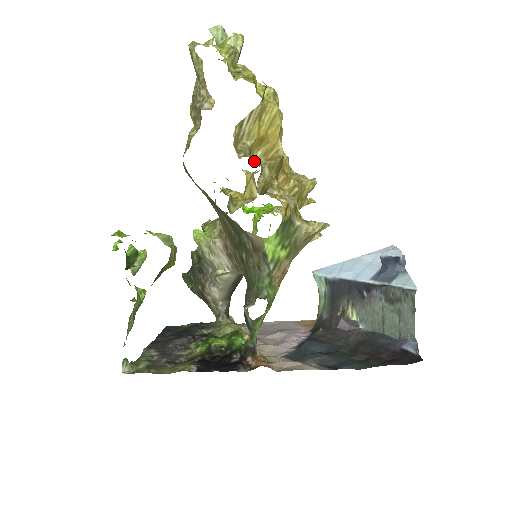
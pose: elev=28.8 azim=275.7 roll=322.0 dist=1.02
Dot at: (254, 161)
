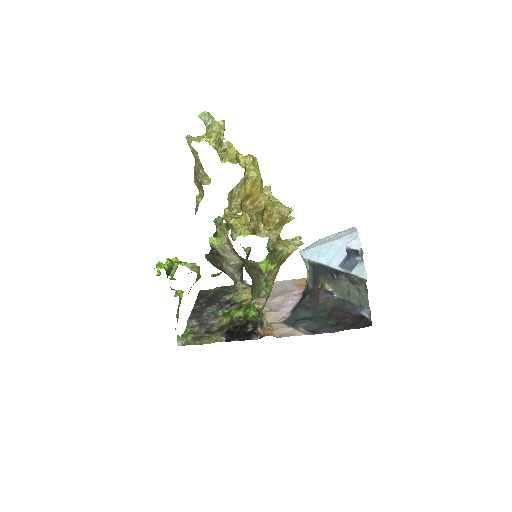
Dot at: (245, 211)
